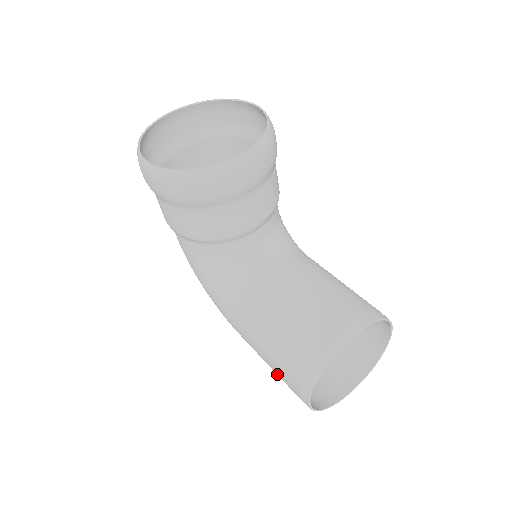
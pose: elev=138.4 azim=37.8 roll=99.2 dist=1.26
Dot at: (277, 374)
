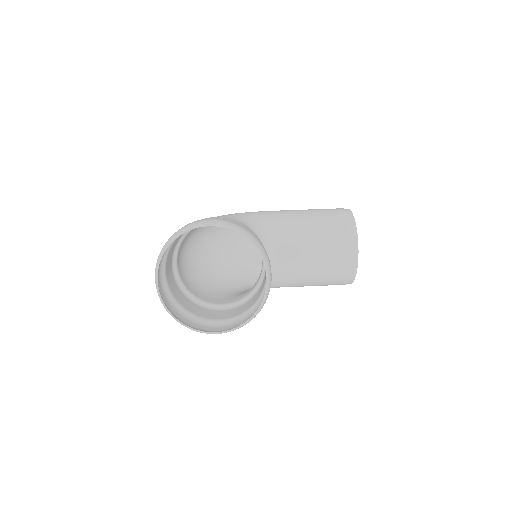
Dot at: occluded
